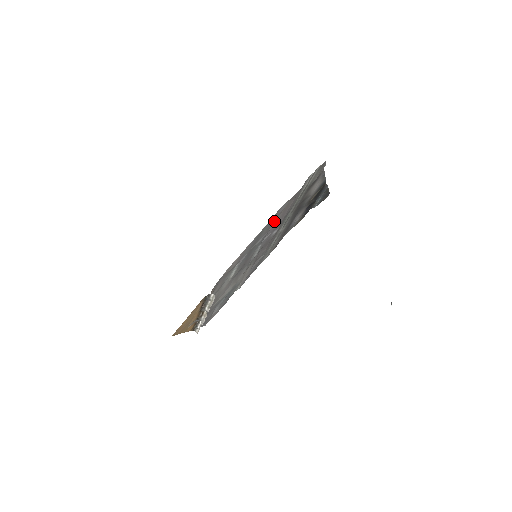
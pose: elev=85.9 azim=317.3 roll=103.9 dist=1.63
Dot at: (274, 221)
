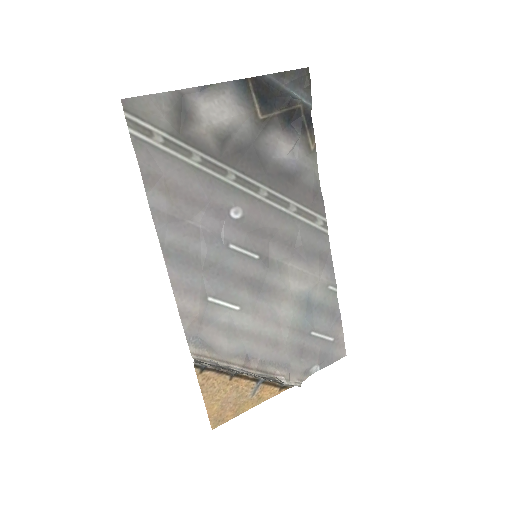
Dot at: (187, 216)
